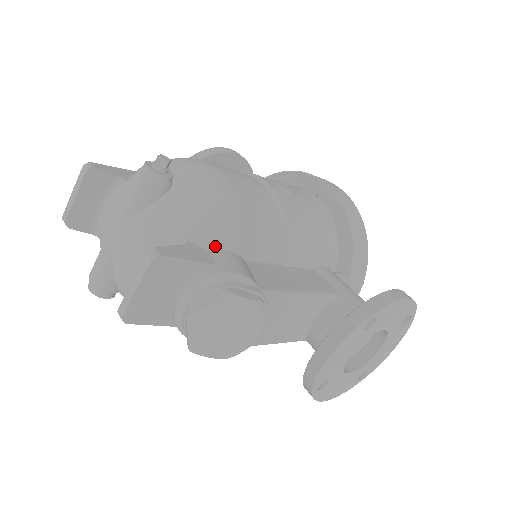
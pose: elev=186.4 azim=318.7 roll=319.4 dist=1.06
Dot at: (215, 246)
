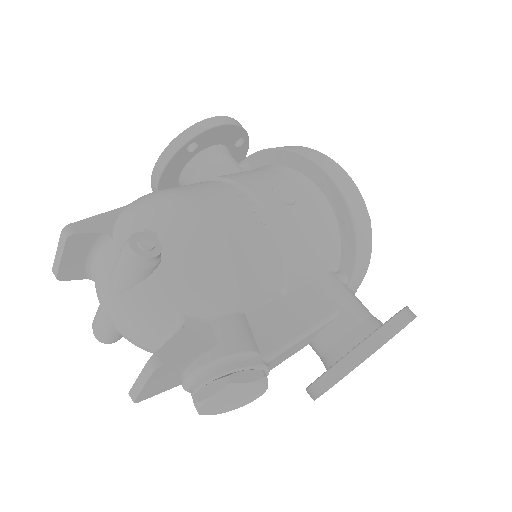
Dot at: (214, 314)
